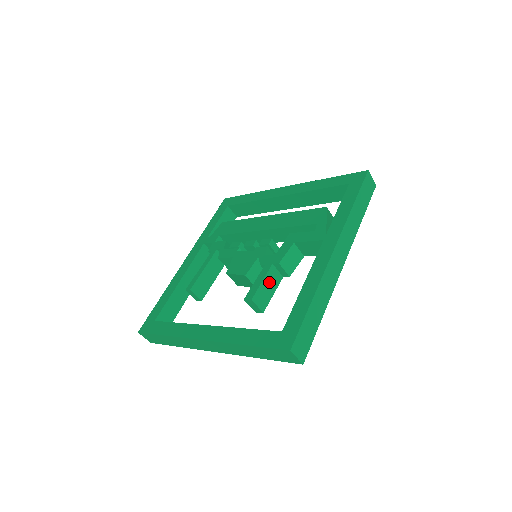
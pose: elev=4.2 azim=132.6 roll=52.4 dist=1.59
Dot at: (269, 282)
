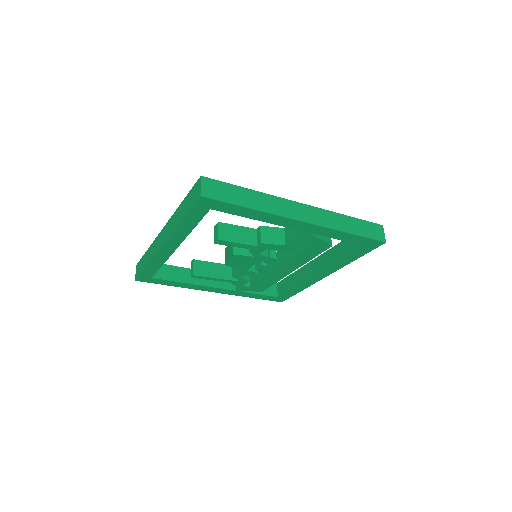
Dot at: (243, 233)
